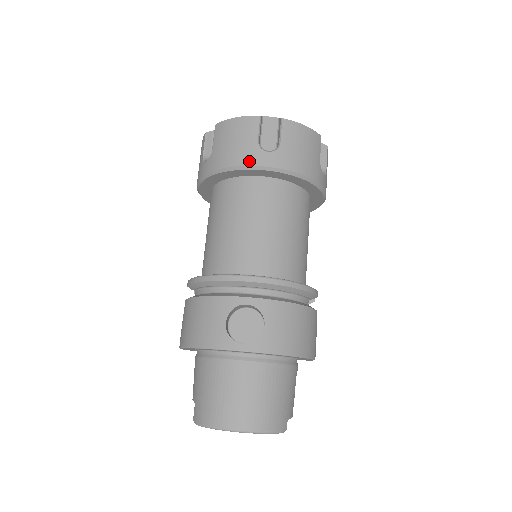
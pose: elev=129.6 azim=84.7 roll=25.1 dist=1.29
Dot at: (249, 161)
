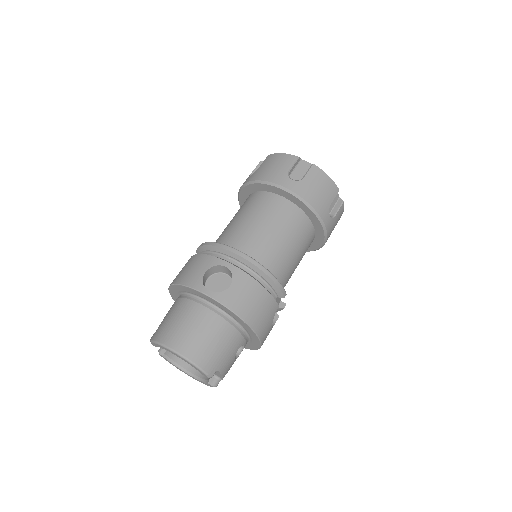
Dot at: (276, 180)
